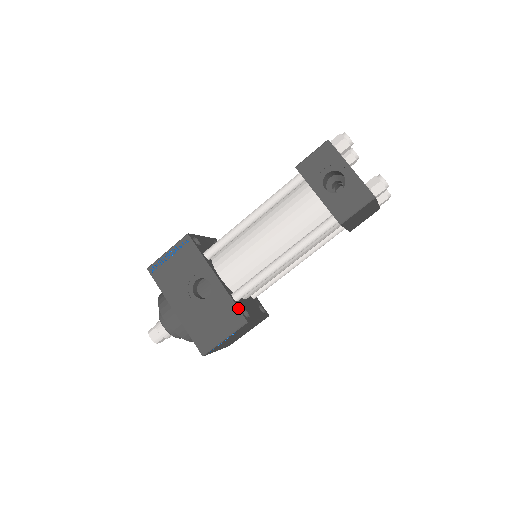
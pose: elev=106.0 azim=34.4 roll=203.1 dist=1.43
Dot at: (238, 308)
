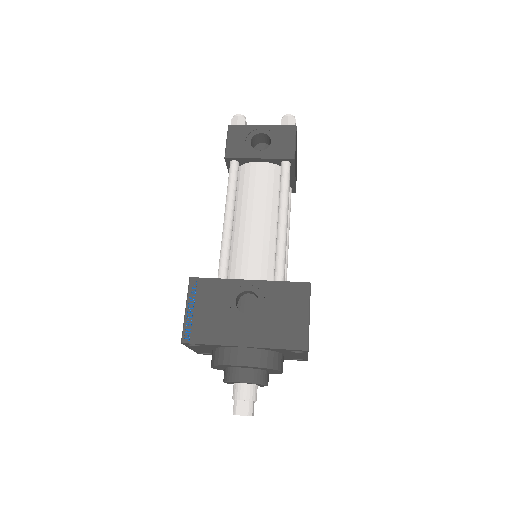
Dot at: (292, 282)
